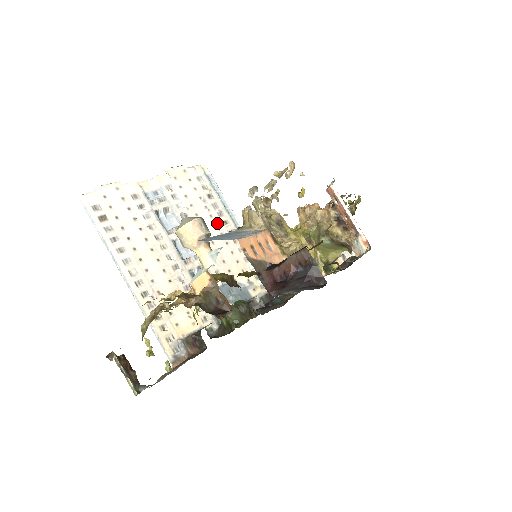
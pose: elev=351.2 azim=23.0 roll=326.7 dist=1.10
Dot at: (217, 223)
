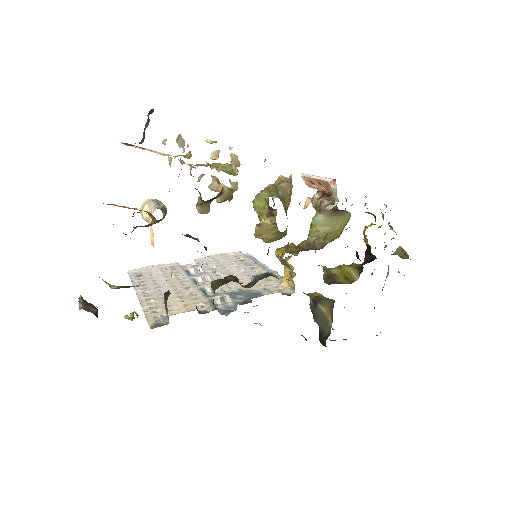
Dot at: (243, 269)
